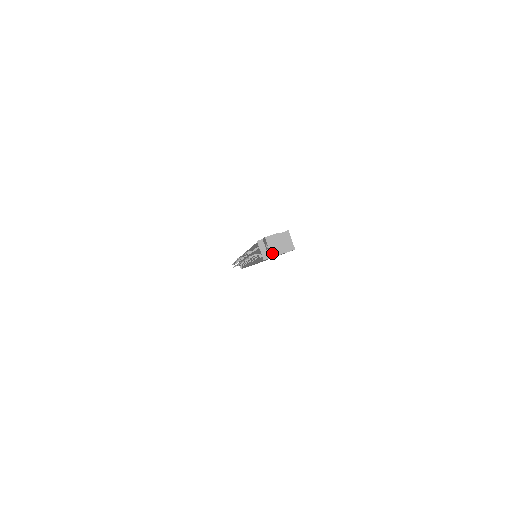
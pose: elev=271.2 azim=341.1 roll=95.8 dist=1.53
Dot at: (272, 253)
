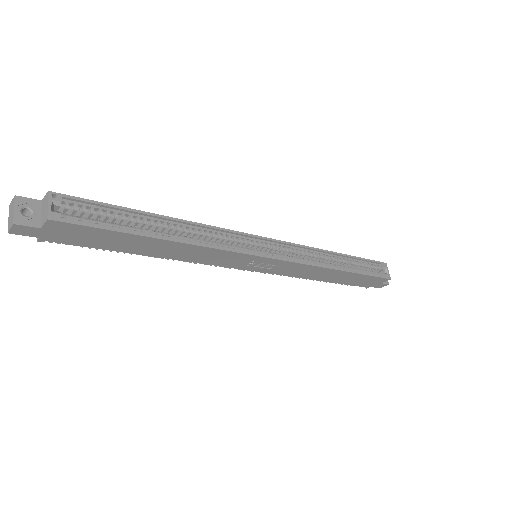
Dot at: (8, 227)
